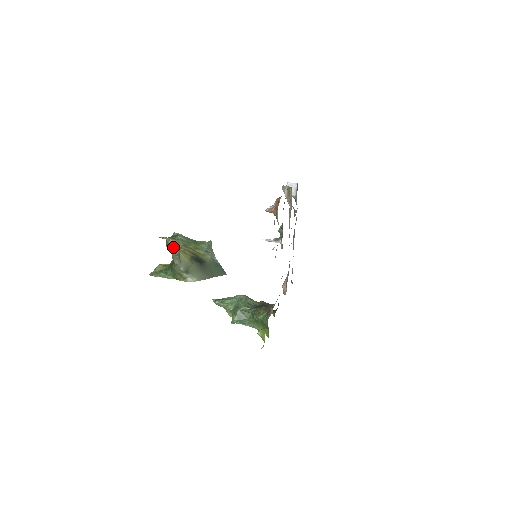
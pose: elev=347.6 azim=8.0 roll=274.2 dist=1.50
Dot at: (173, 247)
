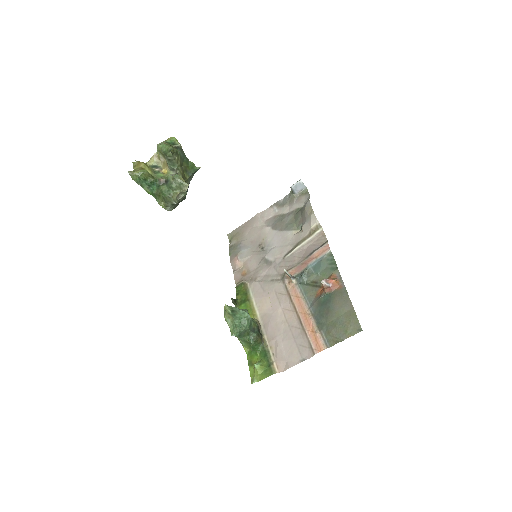
Dot at: (170, 160)
